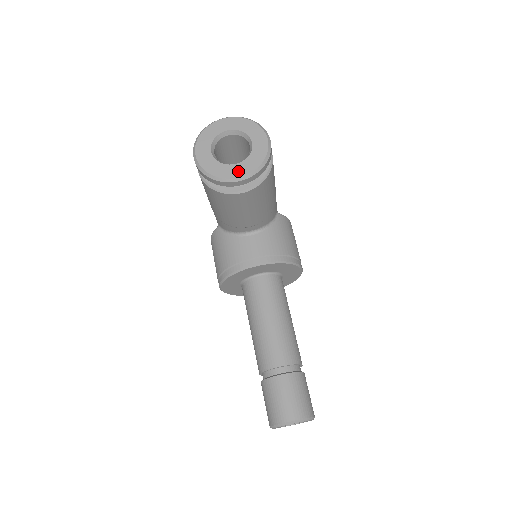
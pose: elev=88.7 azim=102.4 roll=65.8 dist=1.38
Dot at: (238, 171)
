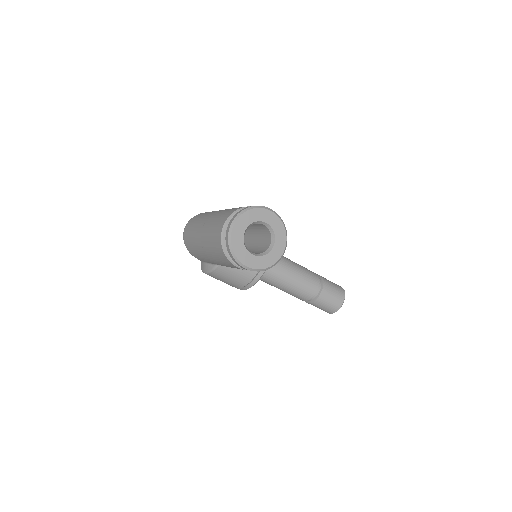
Dot at: (280, 248)
